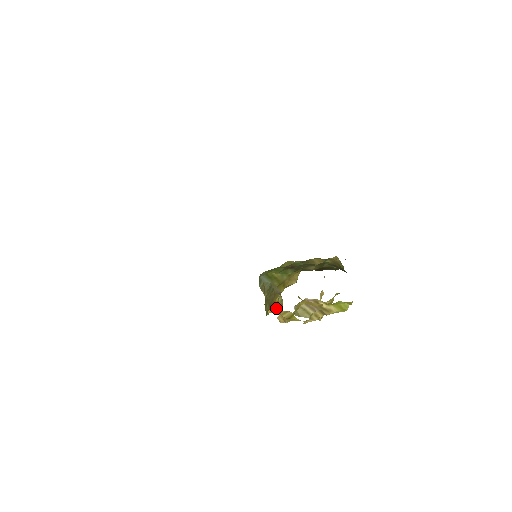
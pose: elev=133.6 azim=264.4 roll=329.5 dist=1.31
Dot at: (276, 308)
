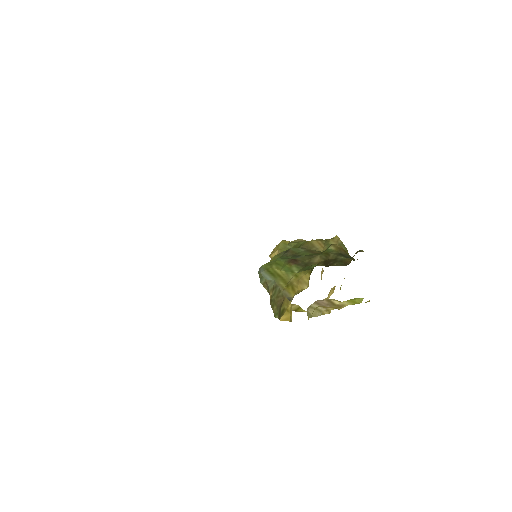
Dot at: (289, 317)
